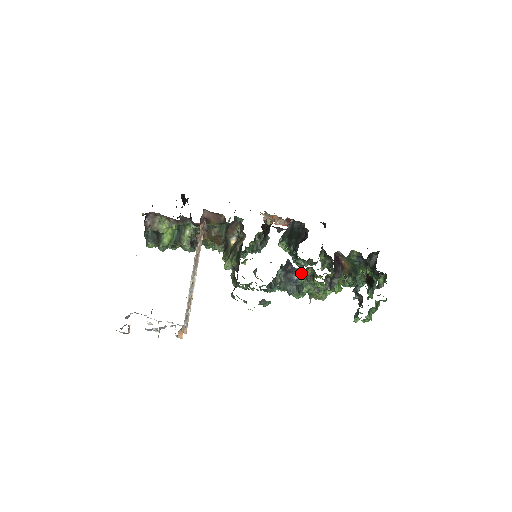
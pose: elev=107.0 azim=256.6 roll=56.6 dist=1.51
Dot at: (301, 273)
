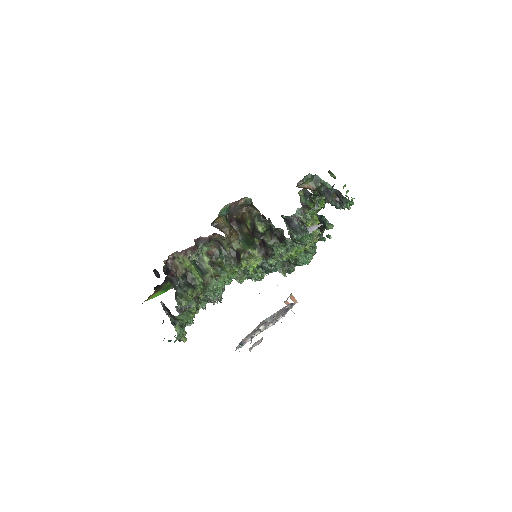
Dot at: (296, 214)
